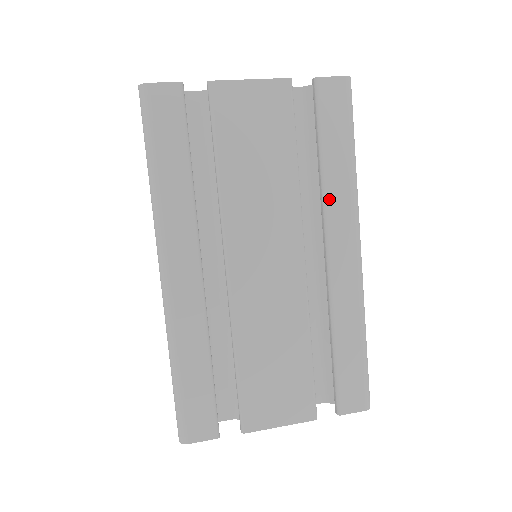
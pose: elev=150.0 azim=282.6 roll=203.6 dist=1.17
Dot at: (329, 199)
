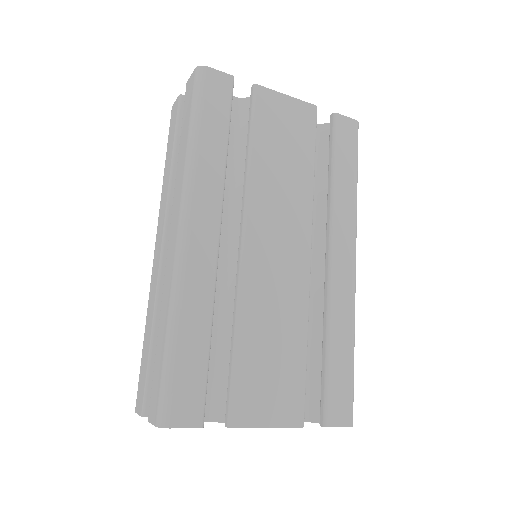
Dot at: (336, 209)
